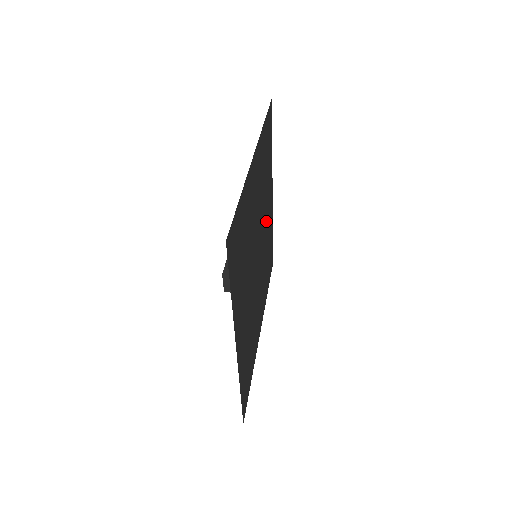
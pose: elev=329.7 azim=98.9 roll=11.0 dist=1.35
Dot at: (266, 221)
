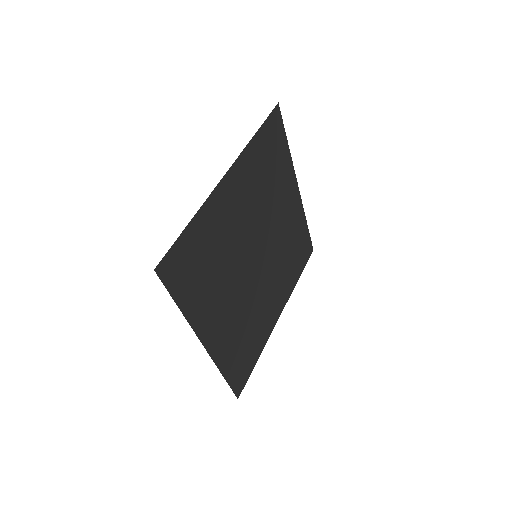
Dot at: (281, 219)
